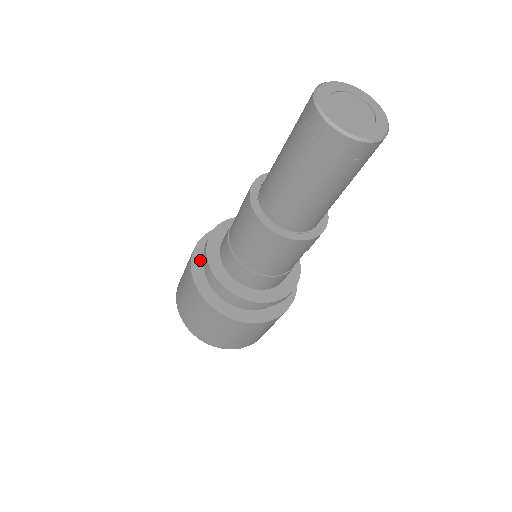
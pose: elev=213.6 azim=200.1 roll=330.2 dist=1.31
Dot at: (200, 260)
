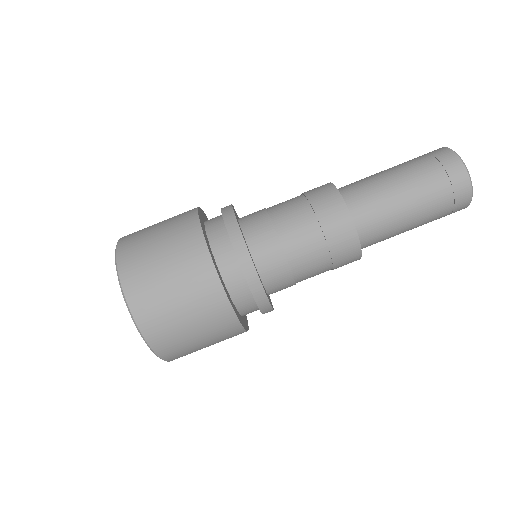
Dot at: occluded
